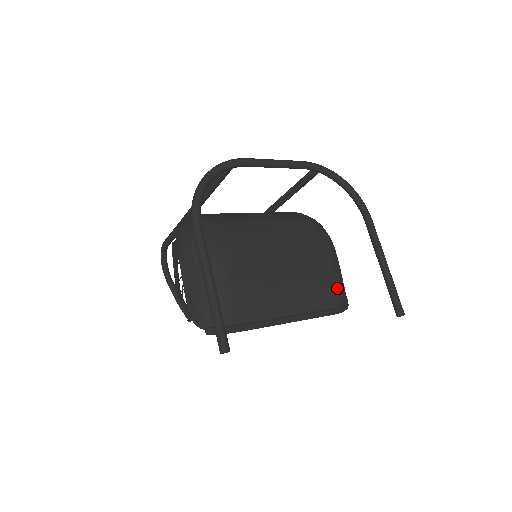
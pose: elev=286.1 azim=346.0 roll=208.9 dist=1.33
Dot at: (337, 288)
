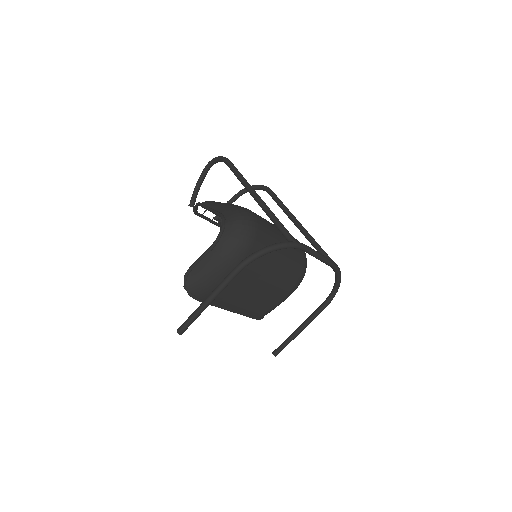
Dot at: (269, 311)
